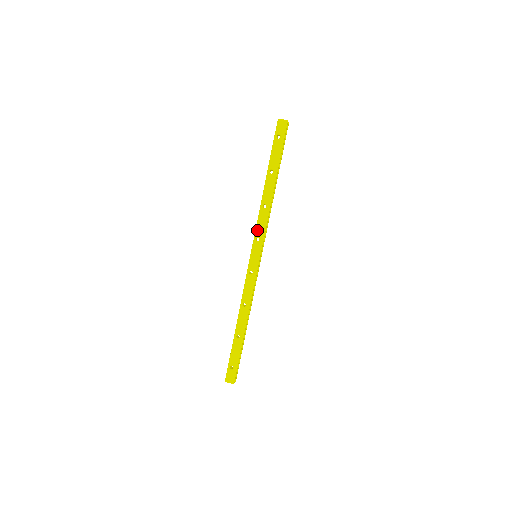
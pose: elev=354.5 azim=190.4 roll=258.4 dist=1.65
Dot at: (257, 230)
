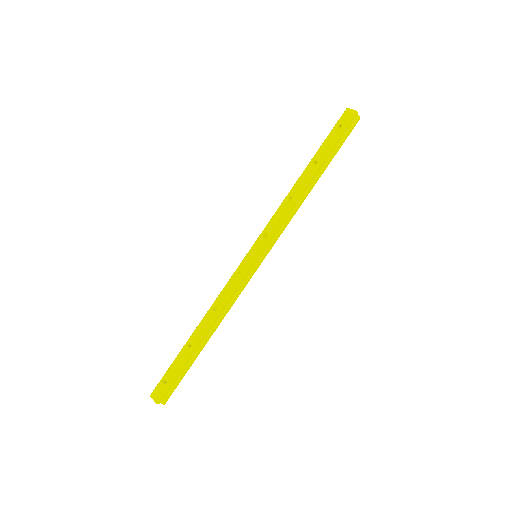
Dot at: (269, 224)
